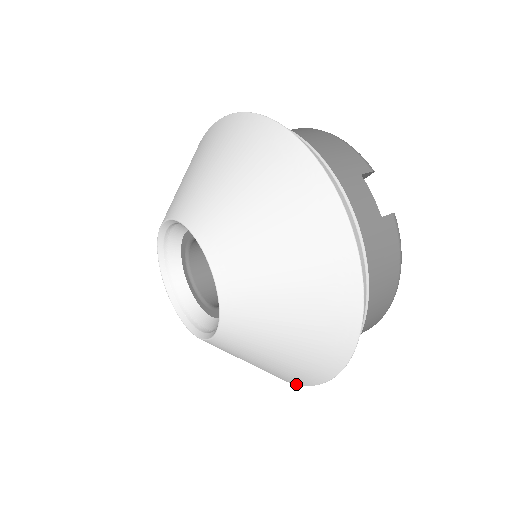
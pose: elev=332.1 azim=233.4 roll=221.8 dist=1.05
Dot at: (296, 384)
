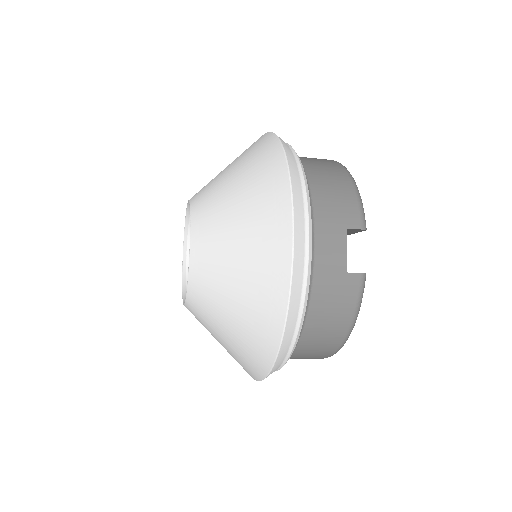
Dot at: occluded
